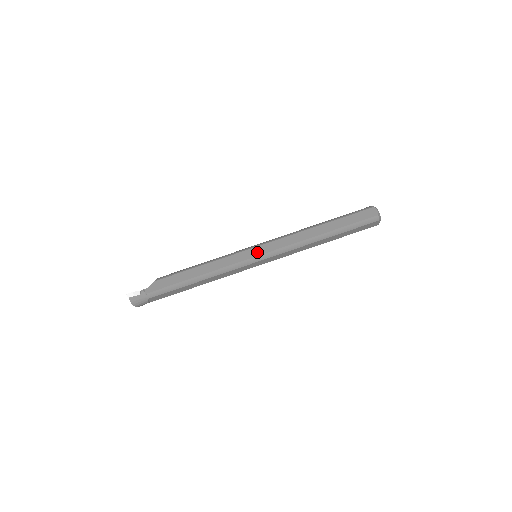
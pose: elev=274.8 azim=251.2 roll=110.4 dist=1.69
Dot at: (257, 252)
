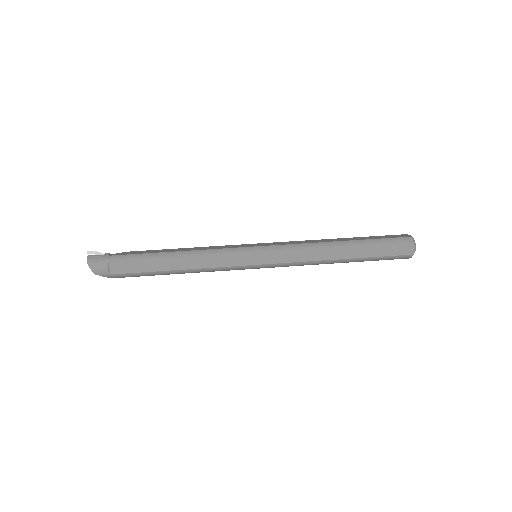
Dot at: (258, 245)
